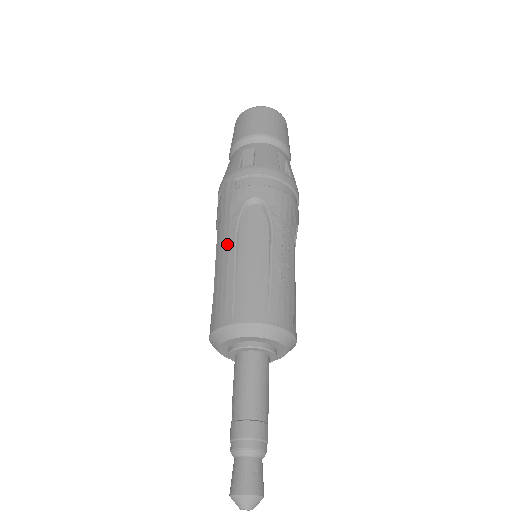
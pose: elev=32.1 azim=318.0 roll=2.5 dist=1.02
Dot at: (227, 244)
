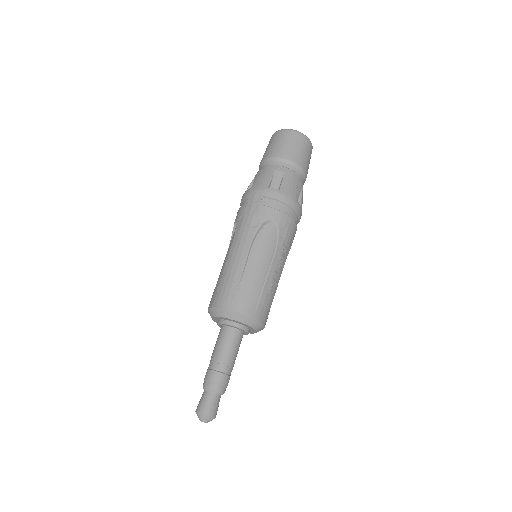
Dot at: (242, 248)
